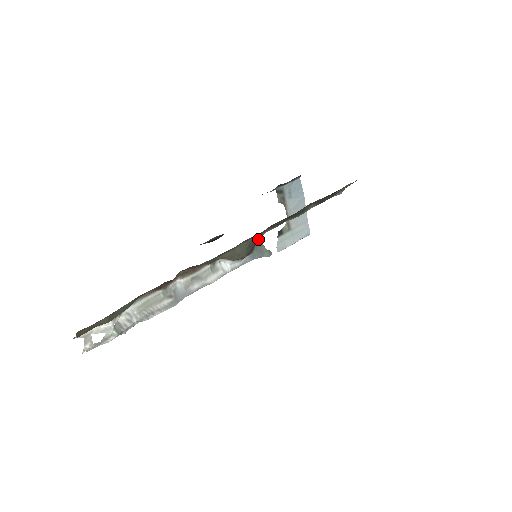
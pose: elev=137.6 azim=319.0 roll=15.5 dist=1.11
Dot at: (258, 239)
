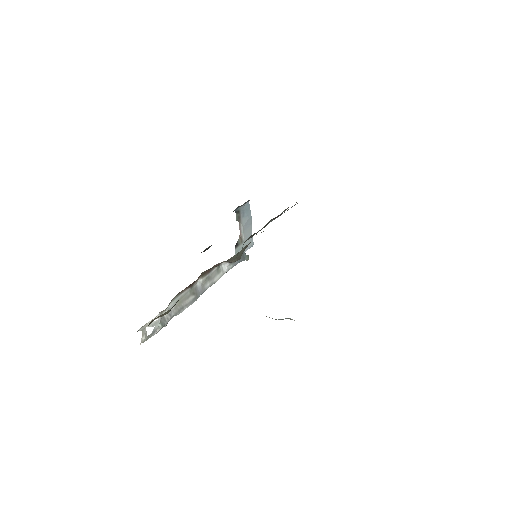
Dot at: occluded
